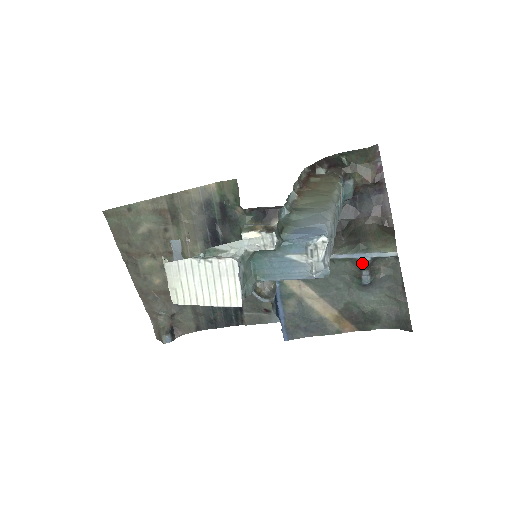
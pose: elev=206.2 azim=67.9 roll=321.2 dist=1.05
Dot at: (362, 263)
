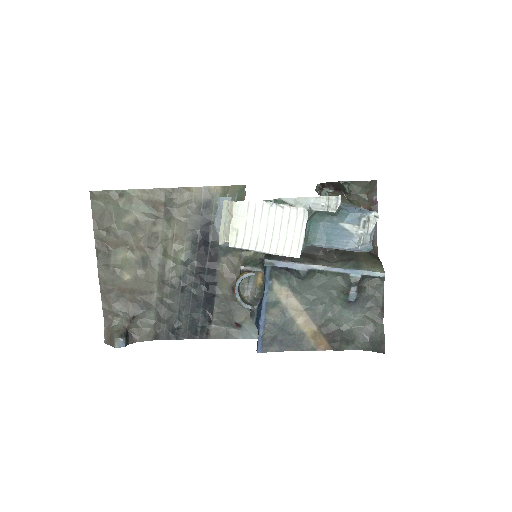
Dot at: (353, 279)
